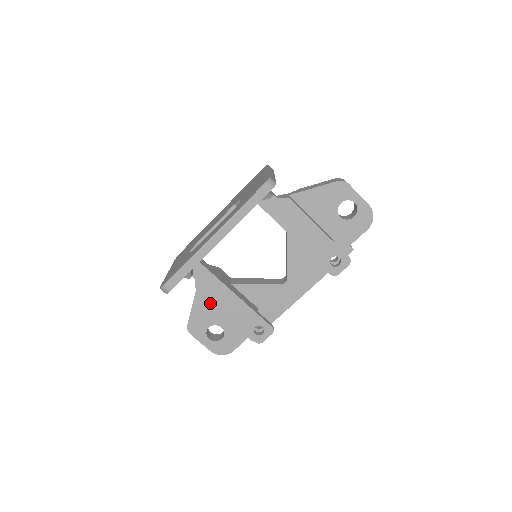
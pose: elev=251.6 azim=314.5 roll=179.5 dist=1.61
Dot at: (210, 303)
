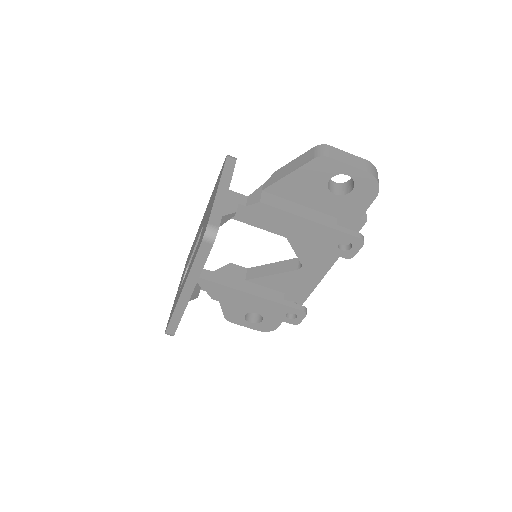
Dot at: occluded
